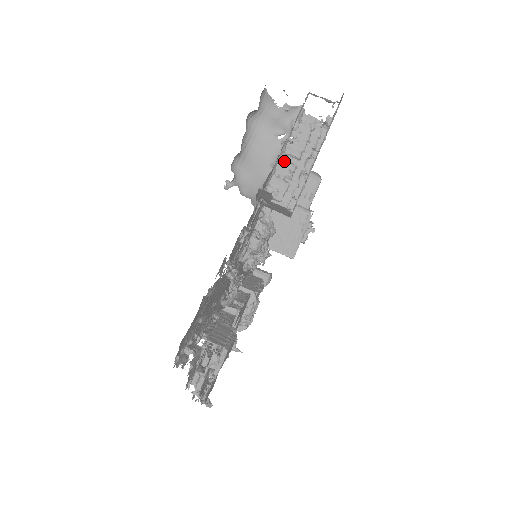
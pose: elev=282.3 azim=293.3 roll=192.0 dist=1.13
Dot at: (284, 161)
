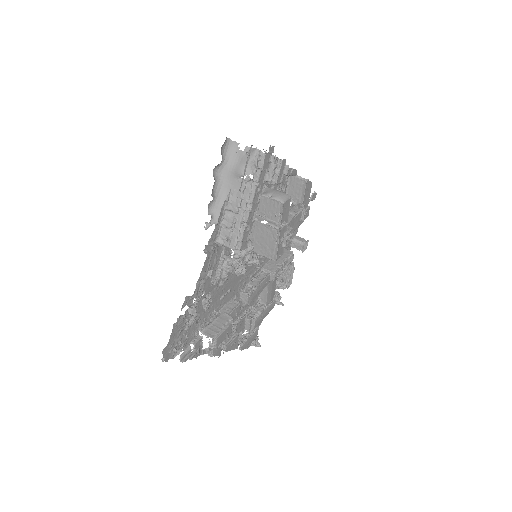
Dot at: (227, 216)
